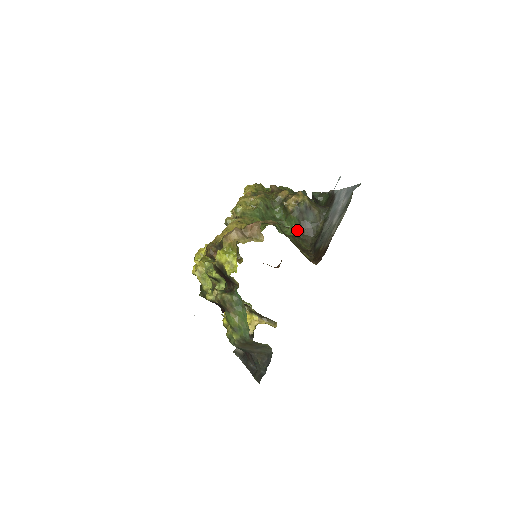
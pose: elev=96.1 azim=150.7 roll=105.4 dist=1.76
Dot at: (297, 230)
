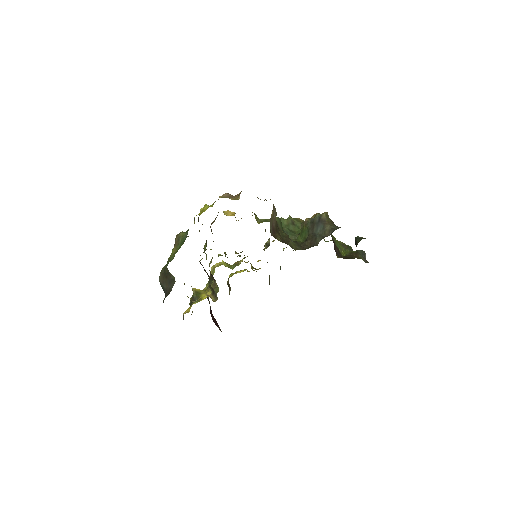
Dot at: (303, 241)
